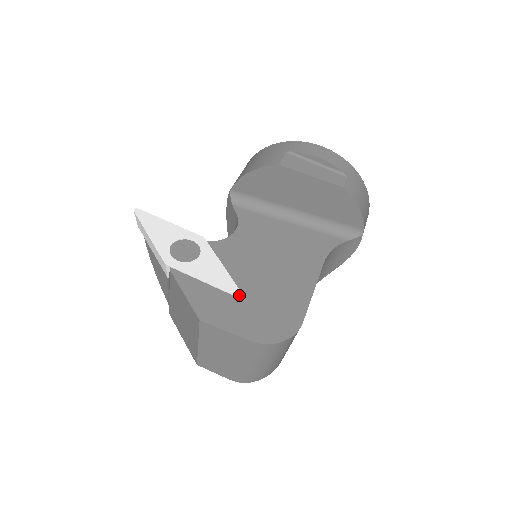
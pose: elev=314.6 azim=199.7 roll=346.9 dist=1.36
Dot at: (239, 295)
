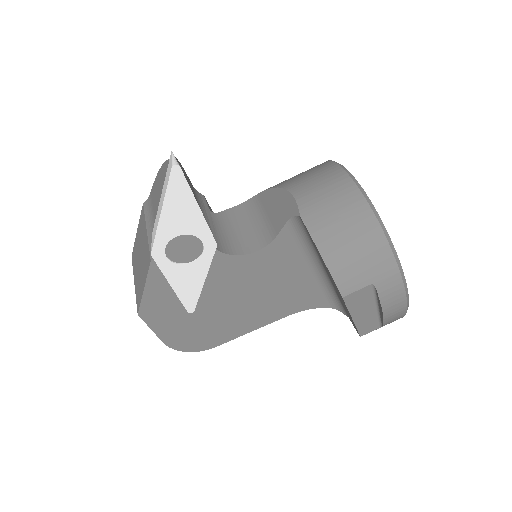
Dot at: (190, 312)
